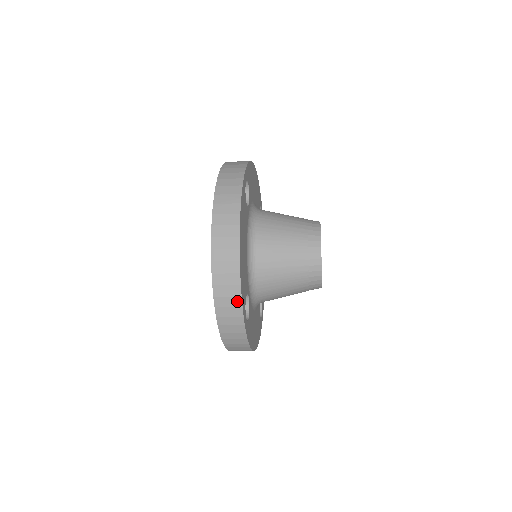
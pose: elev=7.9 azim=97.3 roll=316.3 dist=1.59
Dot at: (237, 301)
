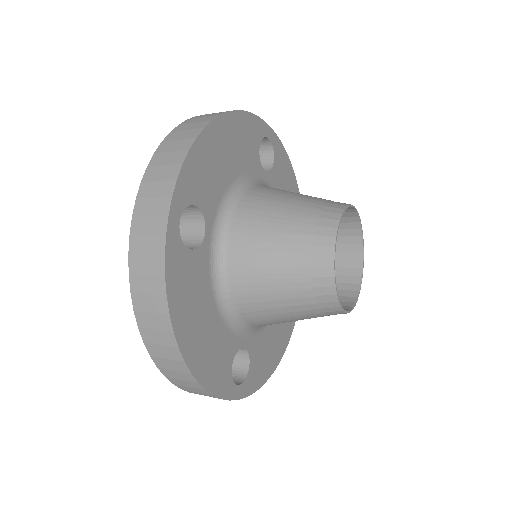
Dot at: (211, 396)
